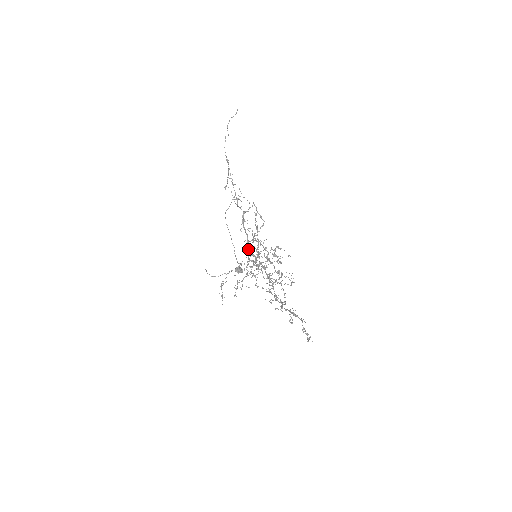
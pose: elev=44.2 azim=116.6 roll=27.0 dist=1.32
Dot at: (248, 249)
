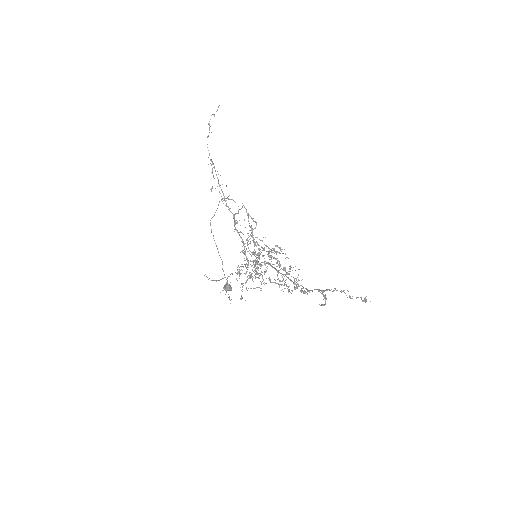
Dot at: (245, 251)
